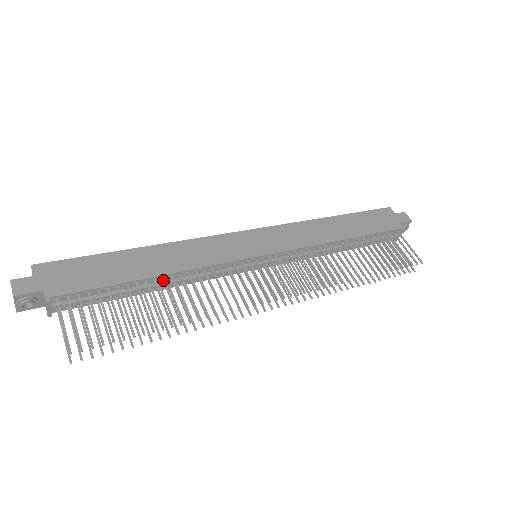
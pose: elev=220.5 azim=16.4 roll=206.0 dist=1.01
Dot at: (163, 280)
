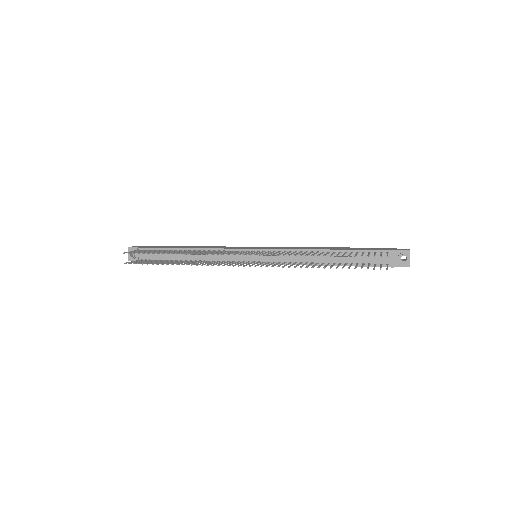
Dot at: (189, 250)
